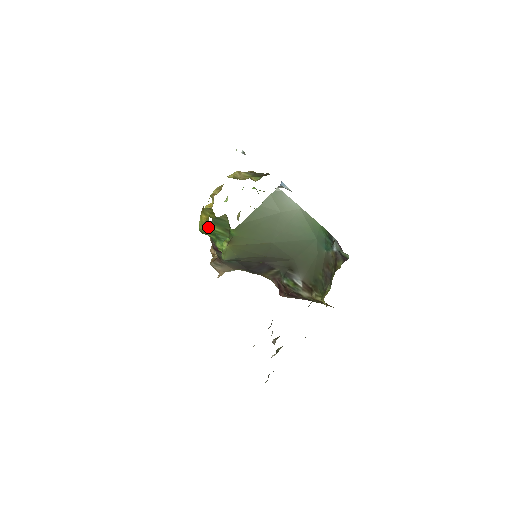
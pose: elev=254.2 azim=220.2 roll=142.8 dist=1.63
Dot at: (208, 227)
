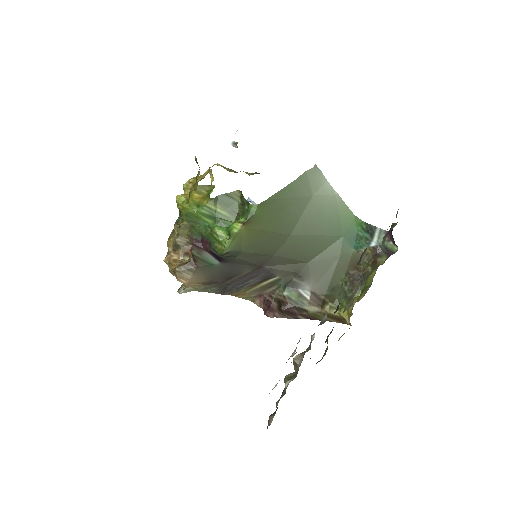
Dot at: (207, 206)
